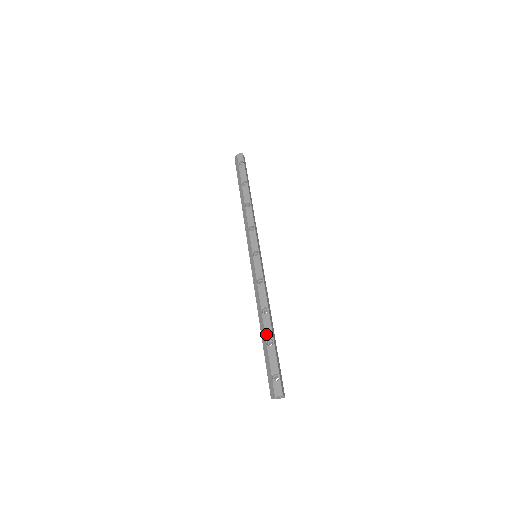
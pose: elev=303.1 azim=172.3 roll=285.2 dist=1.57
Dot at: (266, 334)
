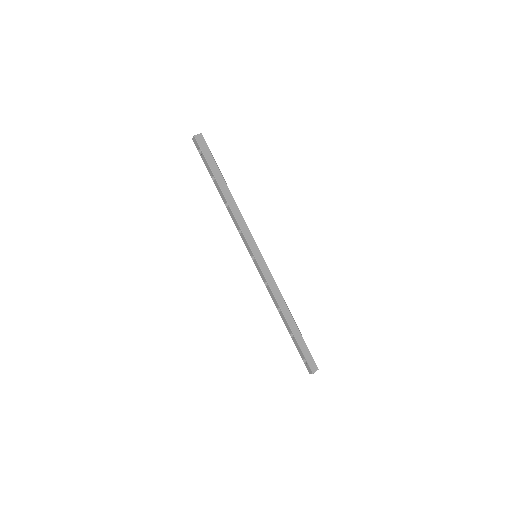
Dot at: (287, 329)
